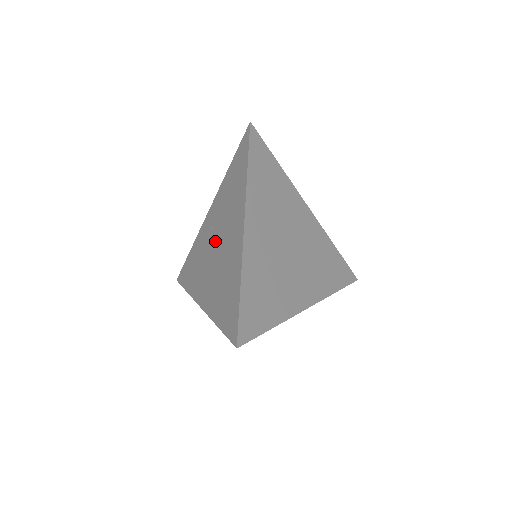
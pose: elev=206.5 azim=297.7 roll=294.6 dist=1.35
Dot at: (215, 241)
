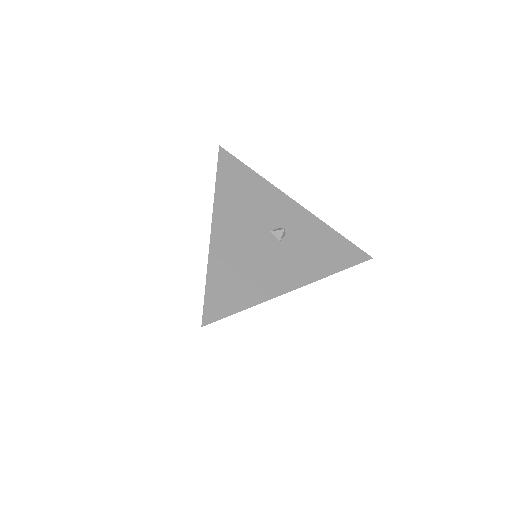
Dot at: occluded
